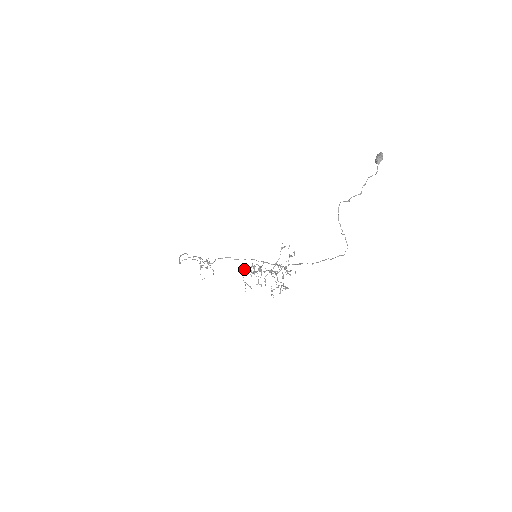
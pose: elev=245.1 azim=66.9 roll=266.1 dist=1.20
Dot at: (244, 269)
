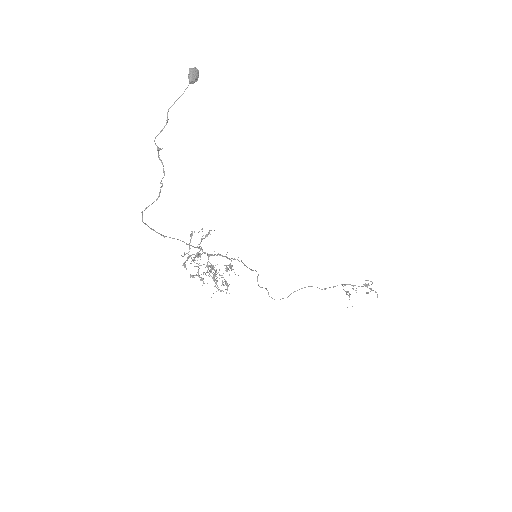
Dot at: occluded
